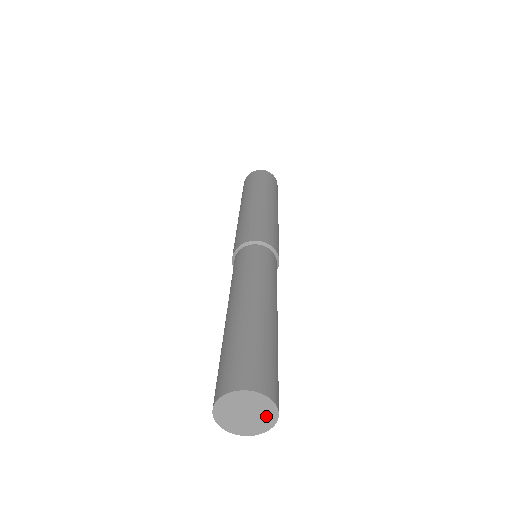
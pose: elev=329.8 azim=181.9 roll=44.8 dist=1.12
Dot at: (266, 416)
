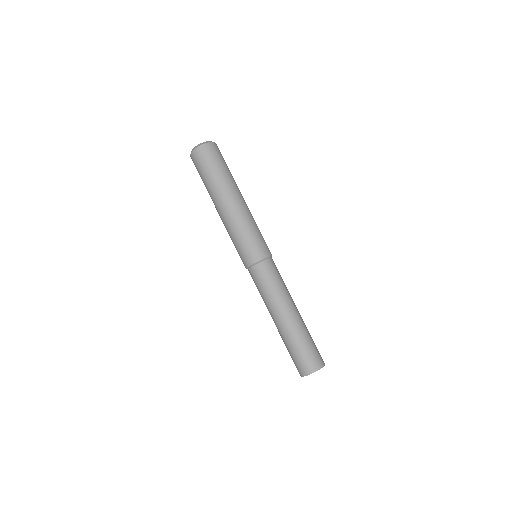
Dot at: occluded
